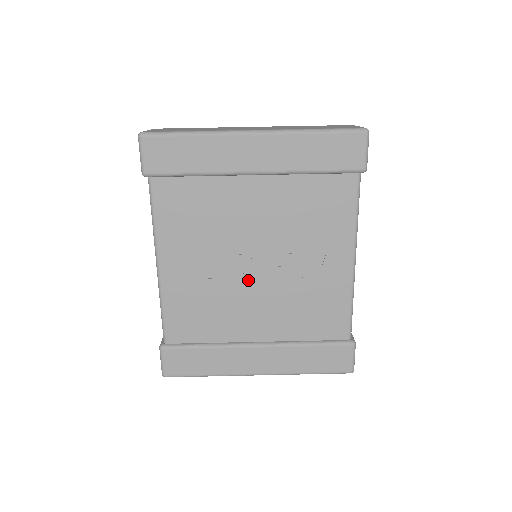
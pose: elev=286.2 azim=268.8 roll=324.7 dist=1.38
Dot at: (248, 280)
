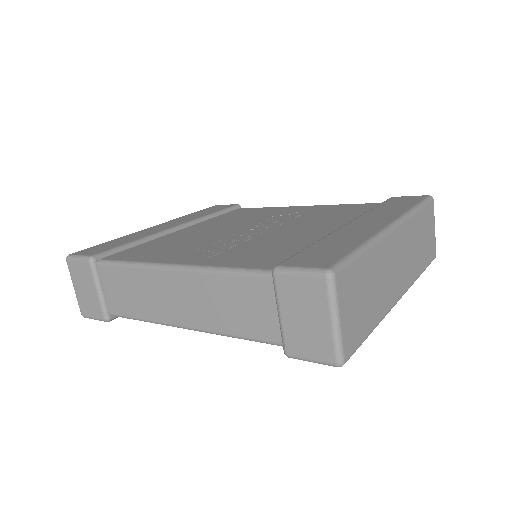
Dot at: (262, 232)
